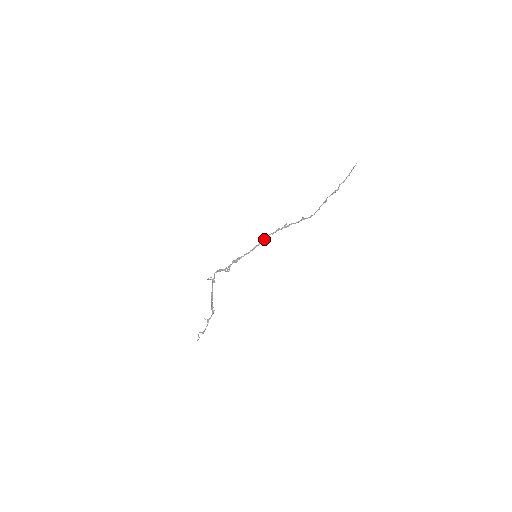
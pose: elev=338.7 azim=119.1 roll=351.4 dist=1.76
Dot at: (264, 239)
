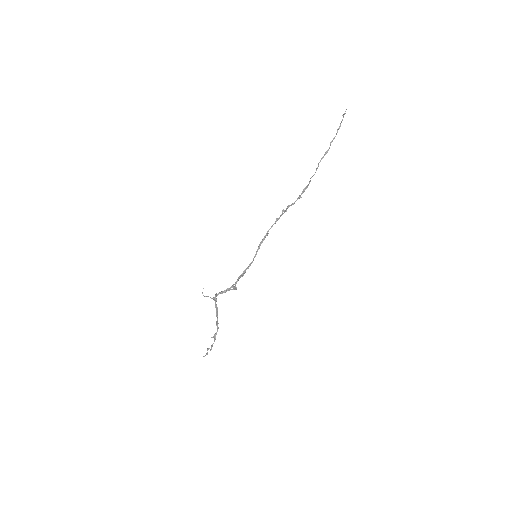
Dot at: (264, 237)
